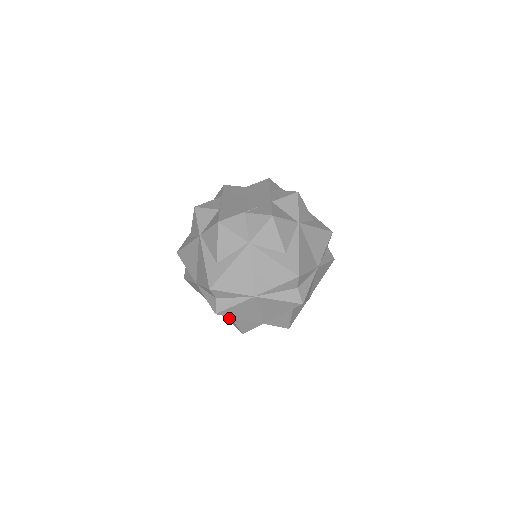
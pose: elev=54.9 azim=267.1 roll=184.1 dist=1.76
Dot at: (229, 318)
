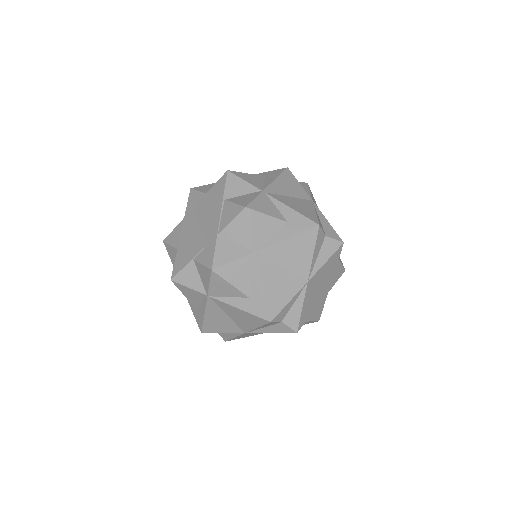
Dot at: occluded
